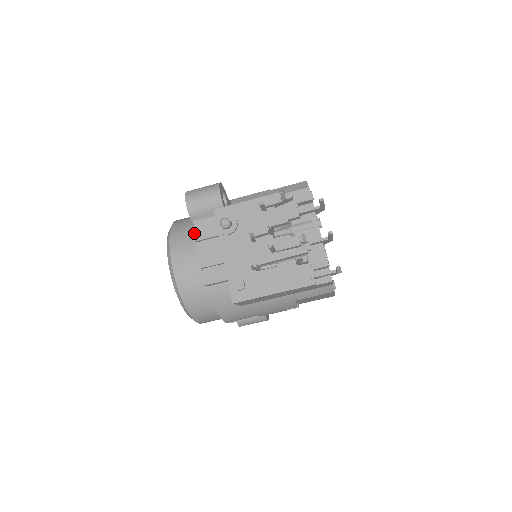
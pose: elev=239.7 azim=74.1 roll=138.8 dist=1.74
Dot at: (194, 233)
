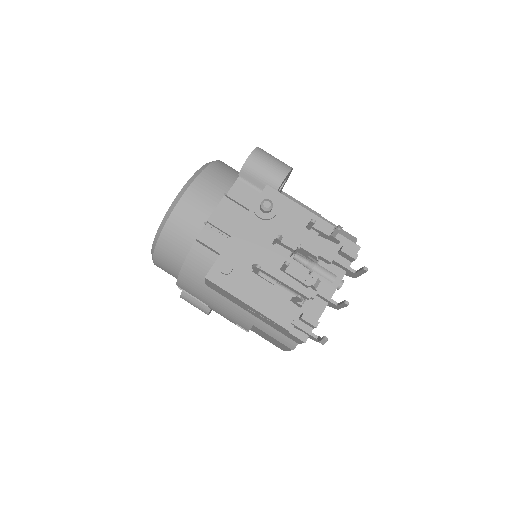
Dot at: (229, 186)
